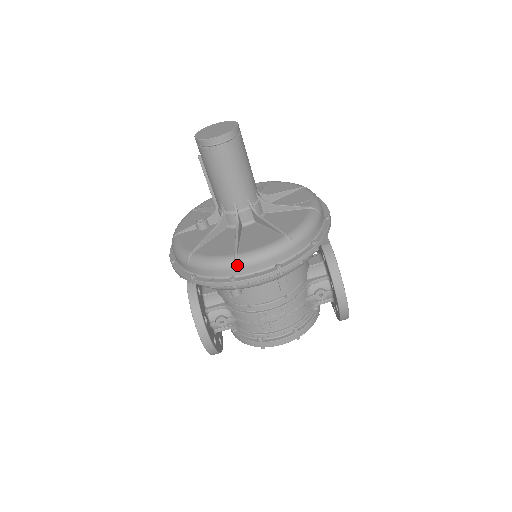
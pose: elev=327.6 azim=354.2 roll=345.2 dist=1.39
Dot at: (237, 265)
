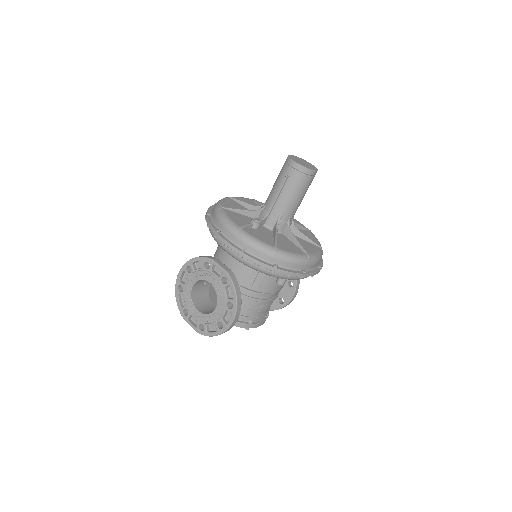
Dot at: (310, 262)
